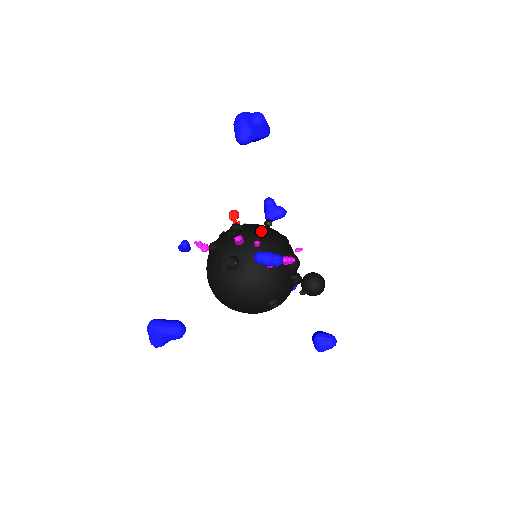
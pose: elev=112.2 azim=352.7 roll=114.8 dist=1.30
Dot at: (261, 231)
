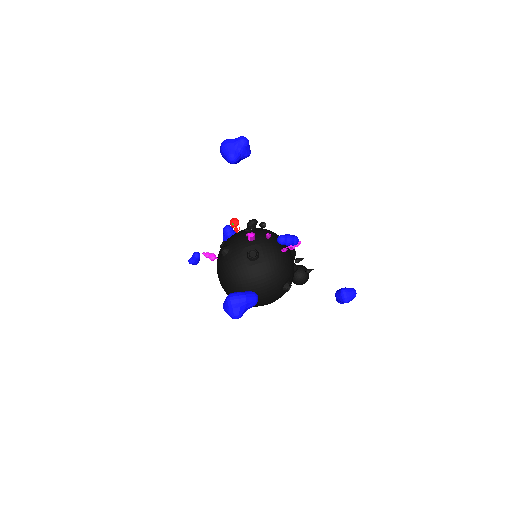
Dot at: (263, 229)
